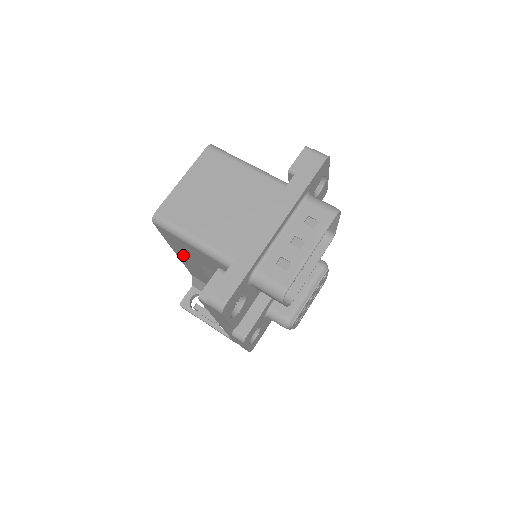
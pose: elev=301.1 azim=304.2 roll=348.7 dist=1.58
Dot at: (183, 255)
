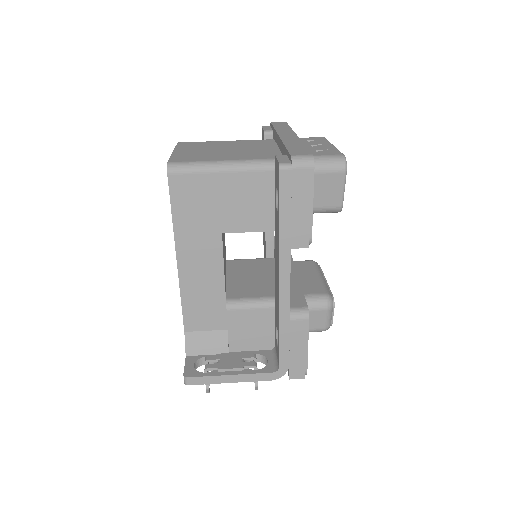
Dot at: (193, 245)
